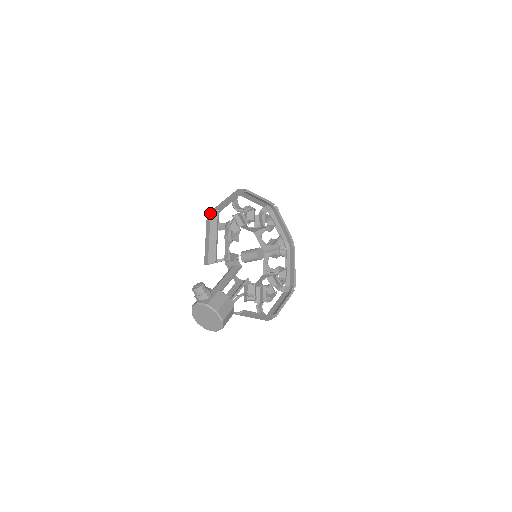
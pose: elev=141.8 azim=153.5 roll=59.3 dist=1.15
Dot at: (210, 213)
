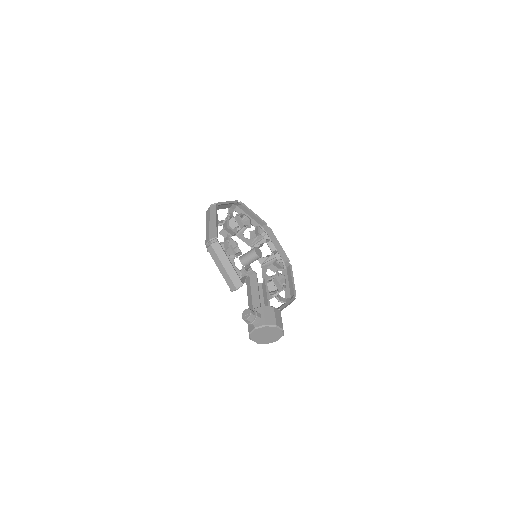
Dot at: (207, 243)
